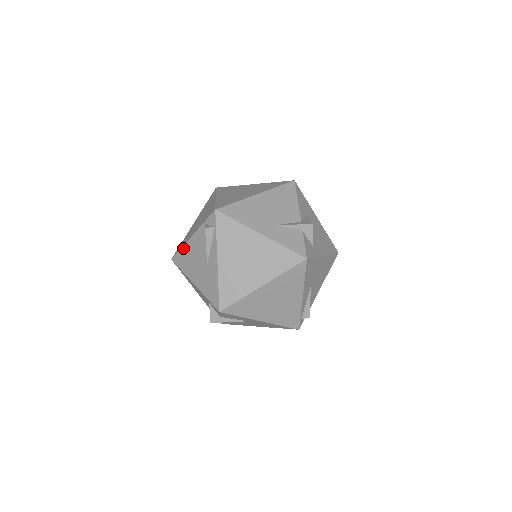
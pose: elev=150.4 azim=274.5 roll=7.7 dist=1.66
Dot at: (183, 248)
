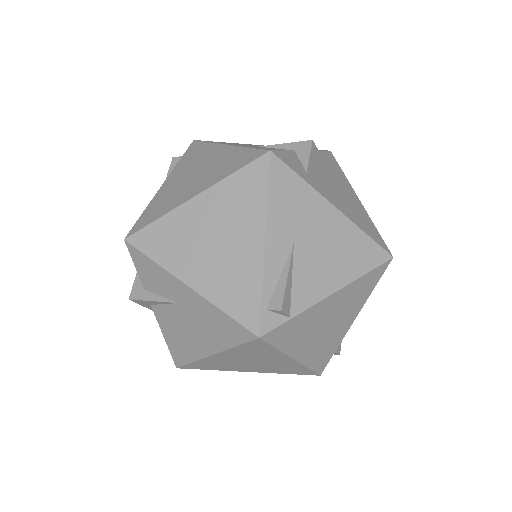
Dot at: occluded
